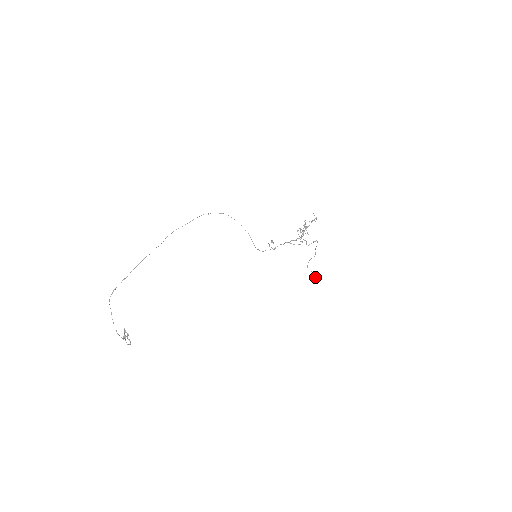
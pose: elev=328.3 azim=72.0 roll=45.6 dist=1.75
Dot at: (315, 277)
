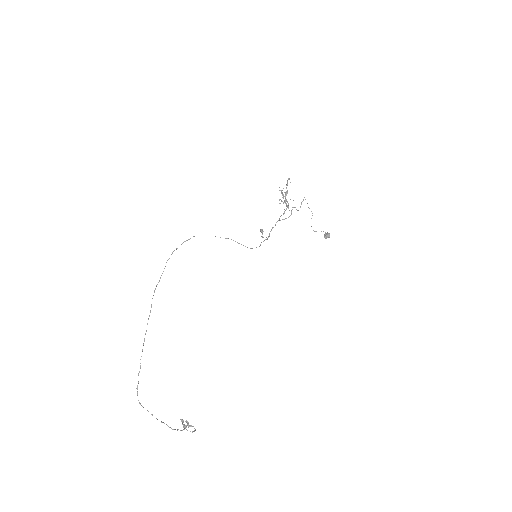
Dot at: (328, 235)
